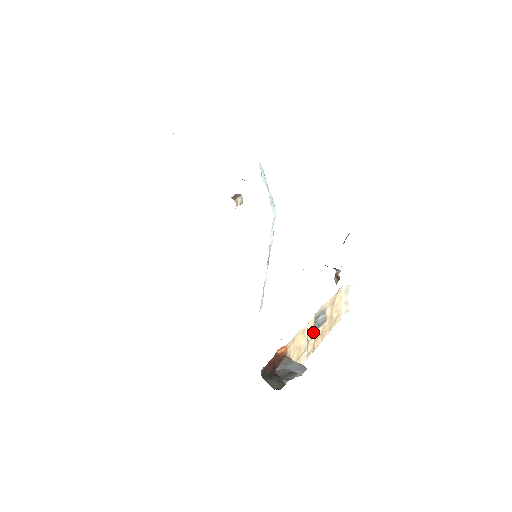
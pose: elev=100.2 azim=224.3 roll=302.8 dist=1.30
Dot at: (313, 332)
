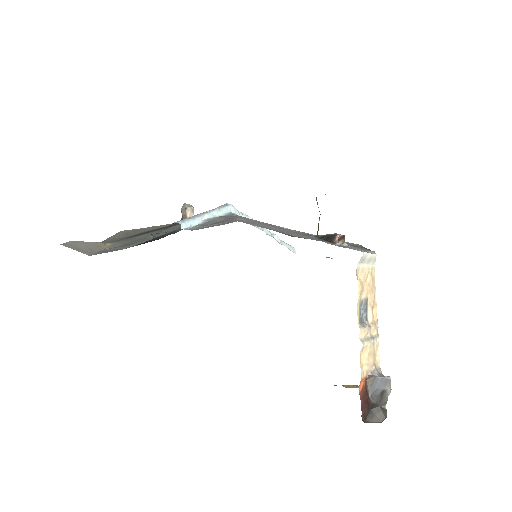
Dot at: (367, 328)
